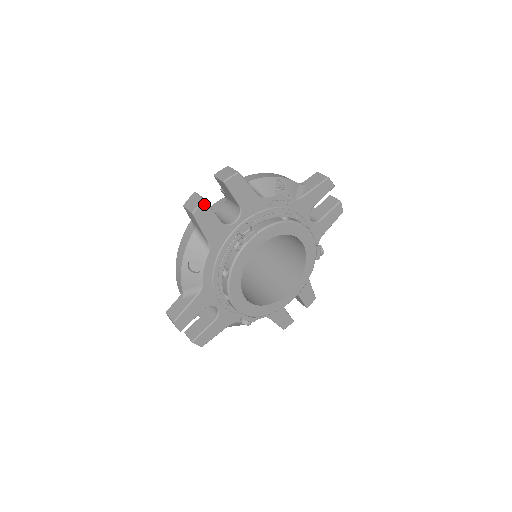
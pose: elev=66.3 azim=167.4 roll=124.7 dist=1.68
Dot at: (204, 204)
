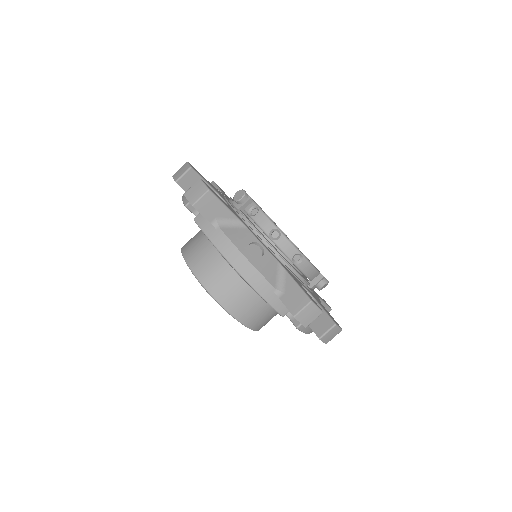
Dot at: (204, 183)
